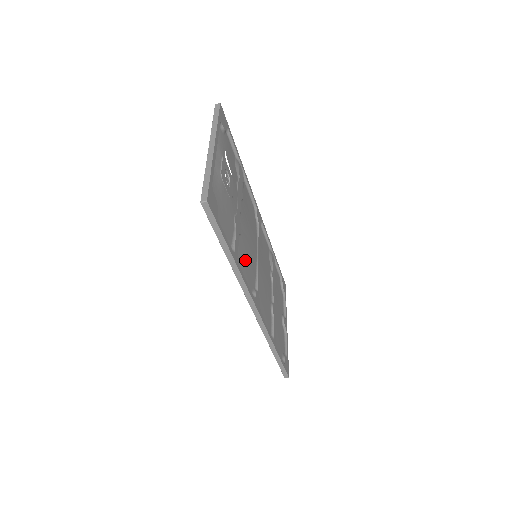
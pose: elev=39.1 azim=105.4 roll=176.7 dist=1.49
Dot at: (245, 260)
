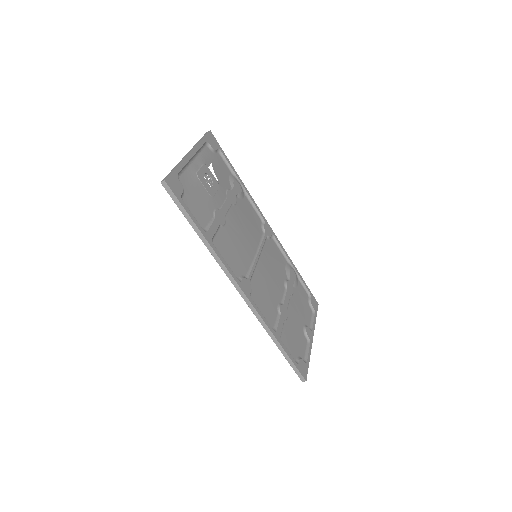
Dot at: (230, 248)
